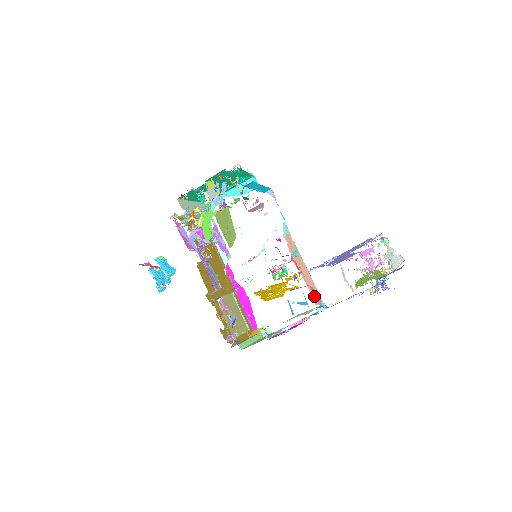
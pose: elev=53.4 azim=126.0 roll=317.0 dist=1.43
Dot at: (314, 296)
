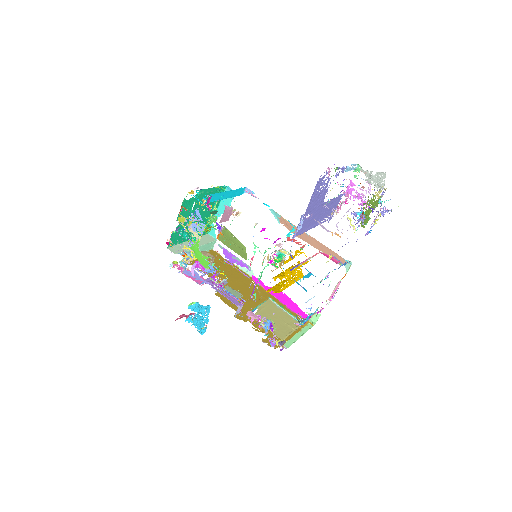
Dot at: occluded
